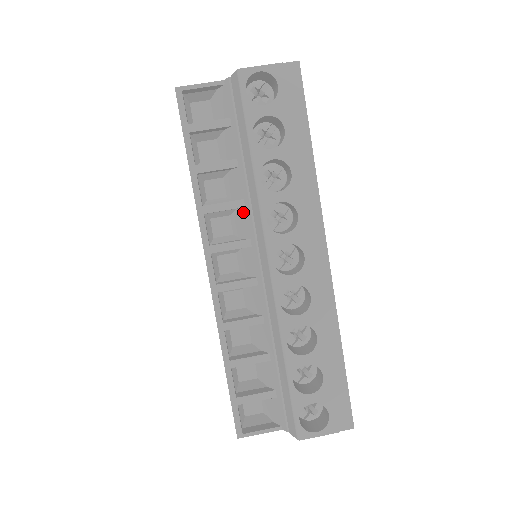
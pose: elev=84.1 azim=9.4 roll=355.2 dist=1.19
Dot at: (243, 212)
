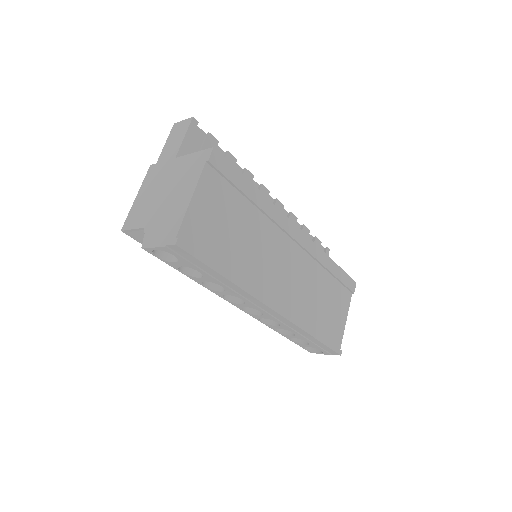
Dot at: occluded
